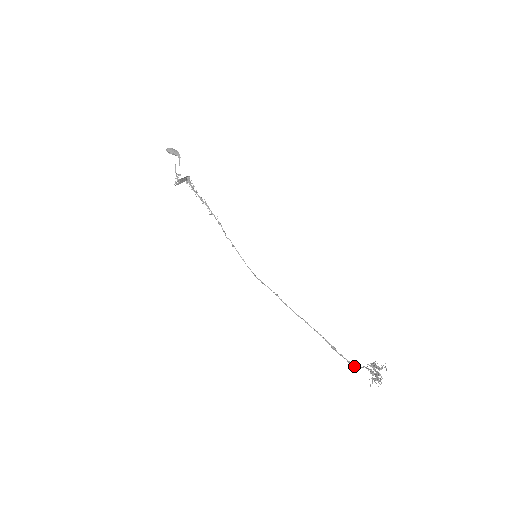
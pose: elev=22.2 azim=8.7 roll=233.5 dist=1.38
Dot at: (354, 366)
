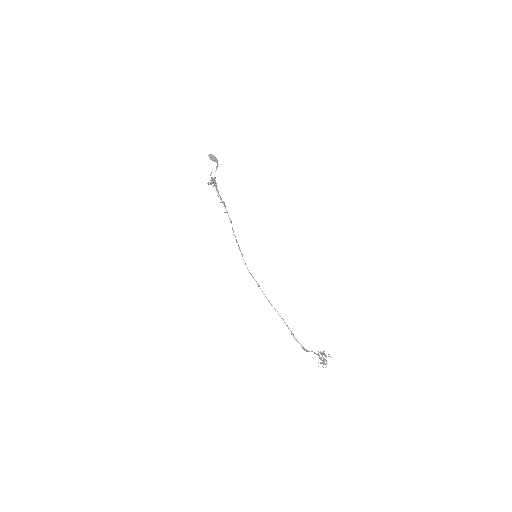
Dot at: (304, 349)
